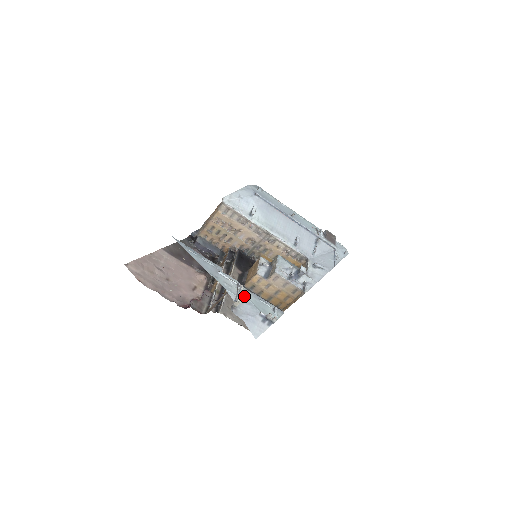
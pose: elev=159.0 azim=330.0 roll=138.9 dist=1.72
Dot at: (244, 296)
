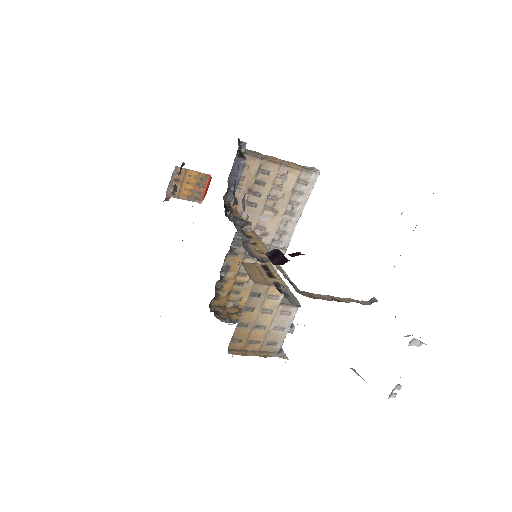
Dot at: occluded
